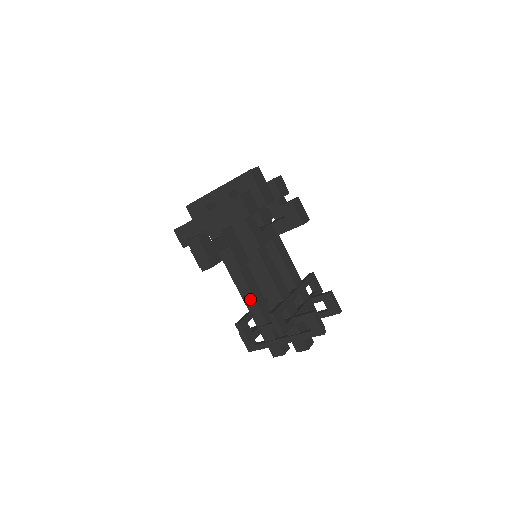
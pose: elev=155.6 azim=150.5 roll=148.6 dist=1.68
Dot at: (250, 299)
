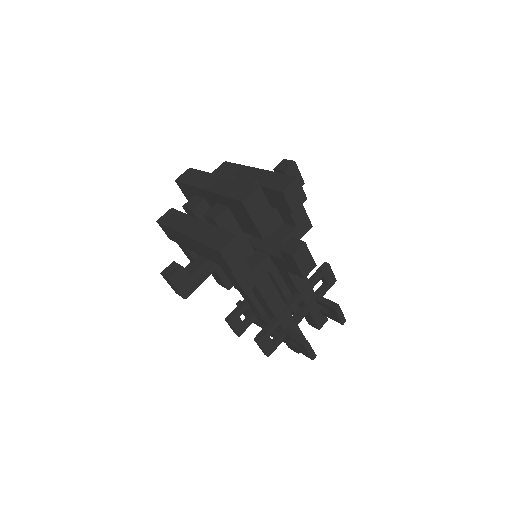
Dot at: (245, 295)
